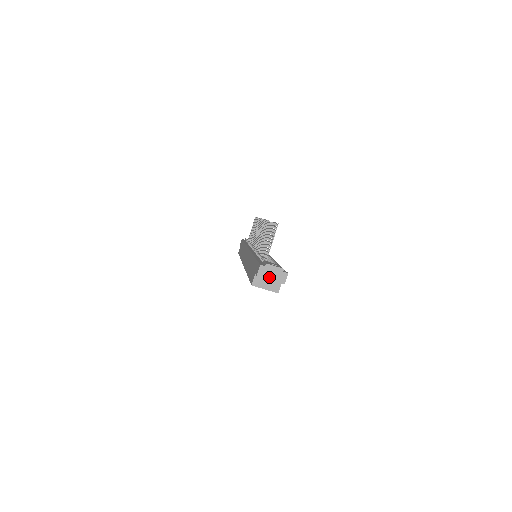
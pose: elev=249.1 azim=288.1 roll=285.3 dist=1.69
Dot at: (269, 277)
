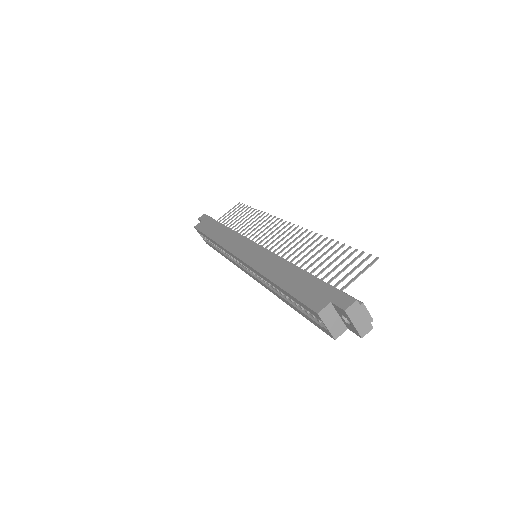
Dot at: (355, 320)
